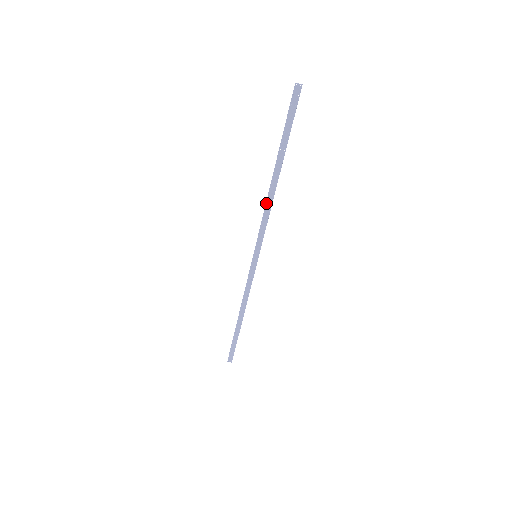
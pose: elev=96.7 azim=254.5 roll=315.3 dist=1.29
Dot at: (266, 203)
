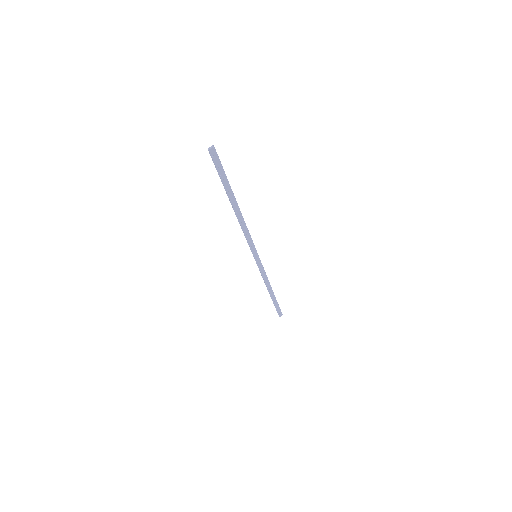
Dot at: (241, 226)
